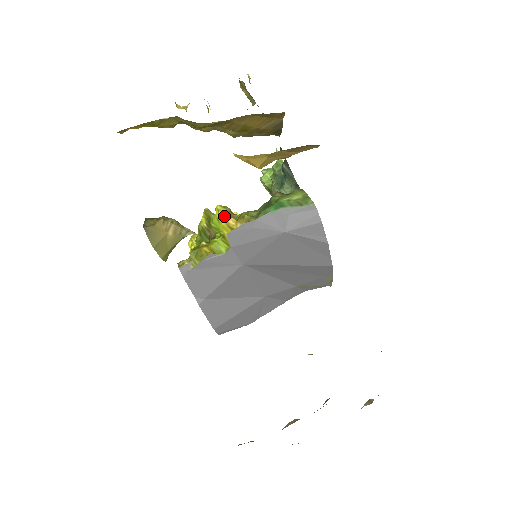
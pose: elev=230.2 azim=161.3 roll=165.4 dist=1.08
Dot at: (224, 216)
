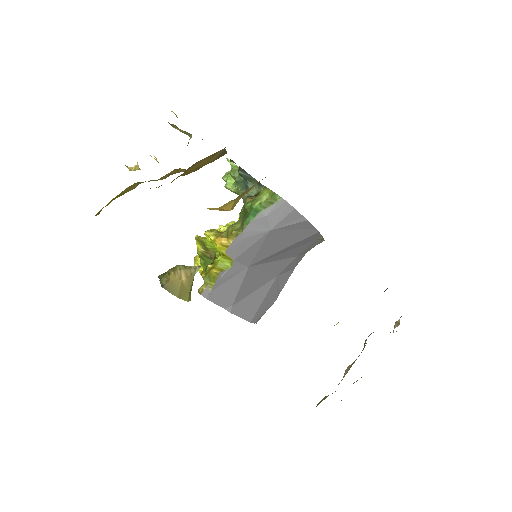
Dot at: (215, 239)
